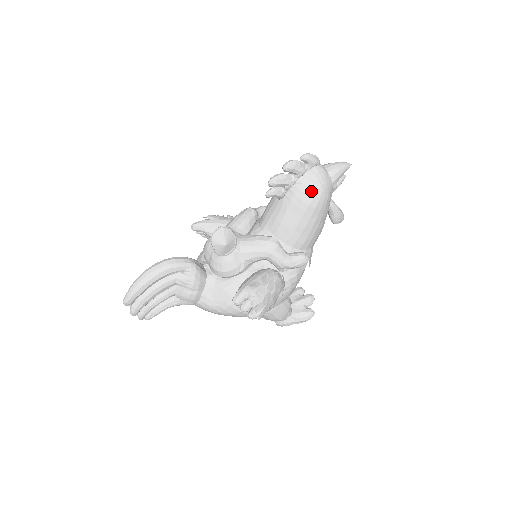
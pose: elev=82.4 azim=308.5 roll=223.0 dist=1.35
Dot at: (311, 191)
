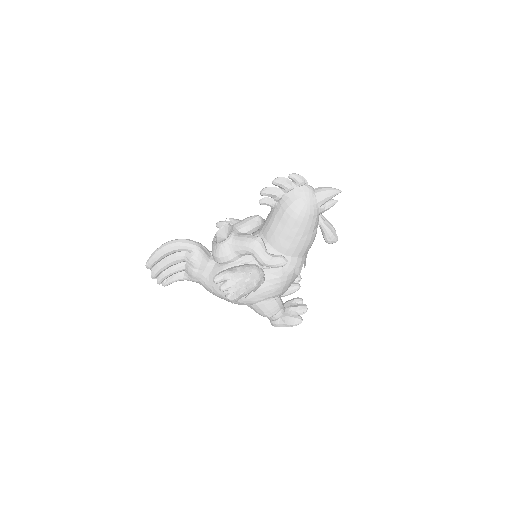
Dot at: (293, 205)
